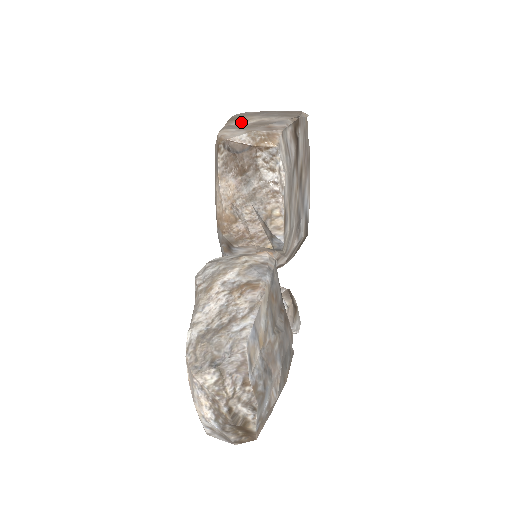
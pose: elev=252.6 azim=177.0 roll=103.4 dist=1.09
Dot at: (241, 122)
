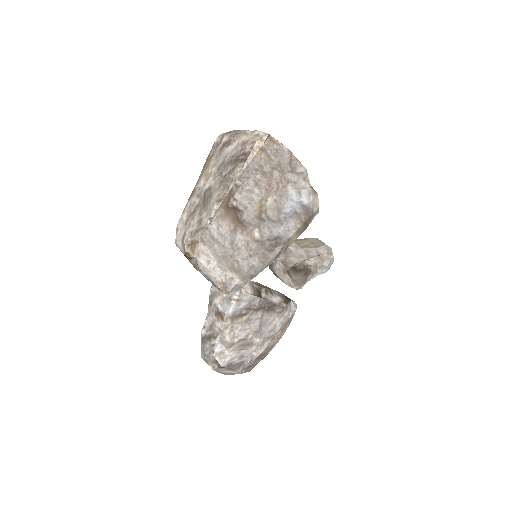
Dot at: (202, 185)
